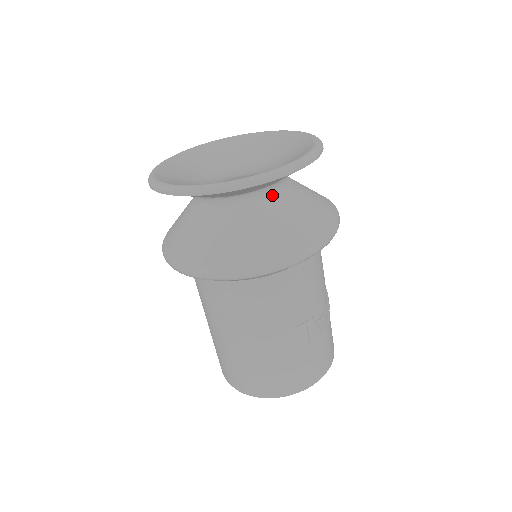
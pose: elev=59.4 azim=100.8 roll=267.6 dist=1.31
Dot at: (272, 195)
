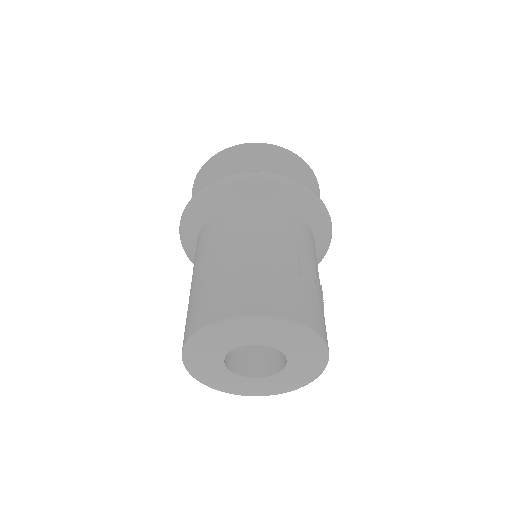
Dot at: occluded
